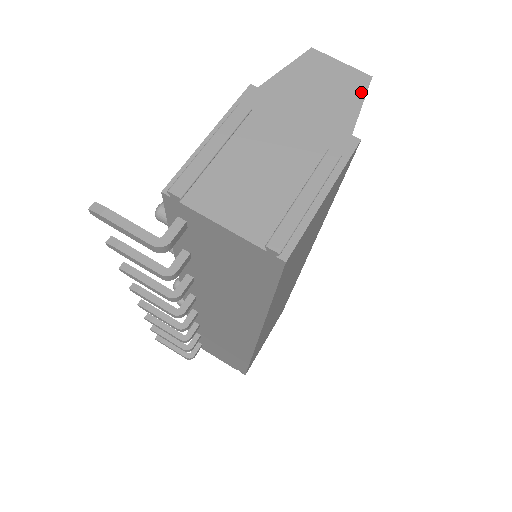
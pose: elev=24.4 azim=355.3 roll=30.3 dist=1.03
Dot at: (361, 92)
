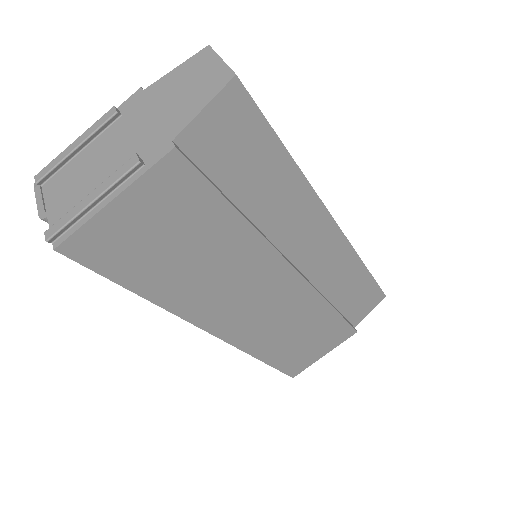
Dot at: (213, 93)
